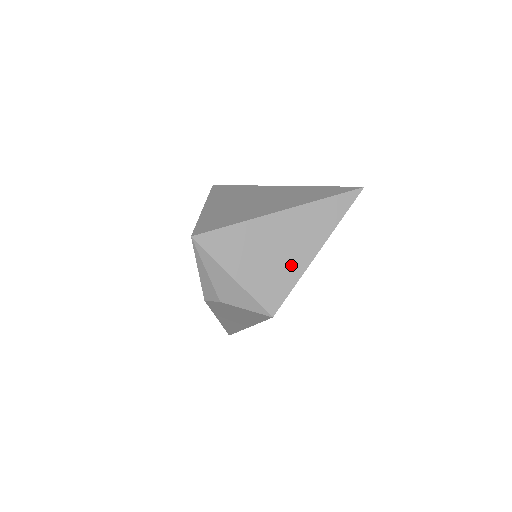
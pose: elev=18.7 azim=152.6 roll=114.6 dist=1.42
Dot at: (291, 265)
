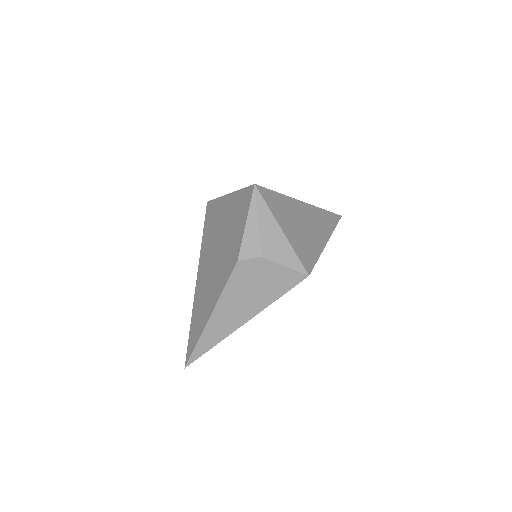
Dot at: (314, 242)
